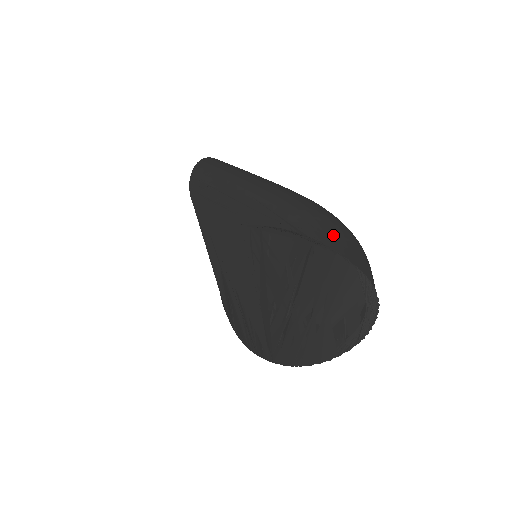
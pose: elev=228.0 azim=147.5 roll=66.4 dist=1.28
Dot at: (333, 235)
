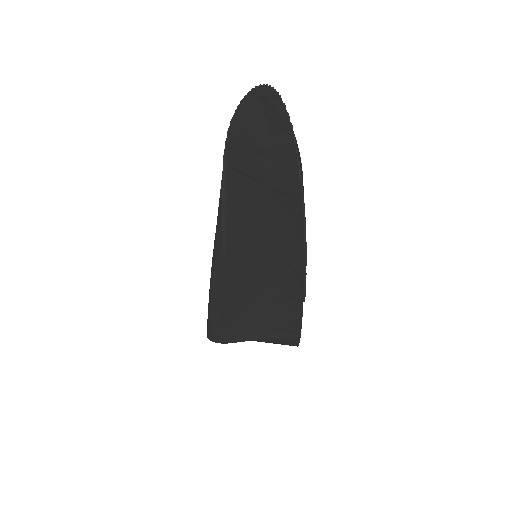
Dot at: occluded
